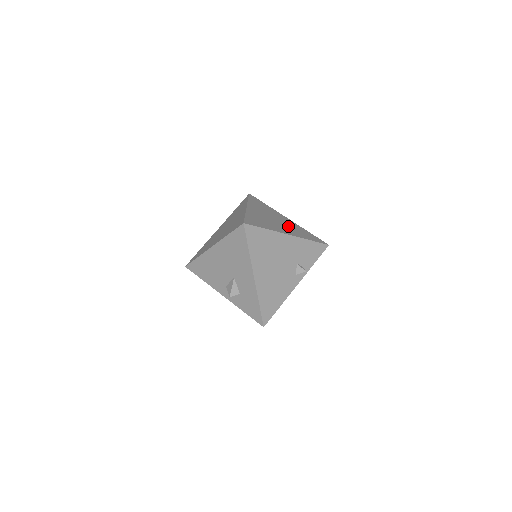
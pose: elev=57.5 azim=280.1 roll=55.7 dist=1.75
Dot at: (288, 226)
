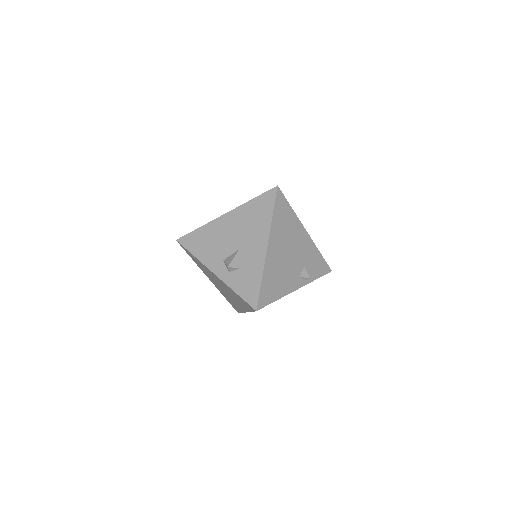
Dot at: occluded
